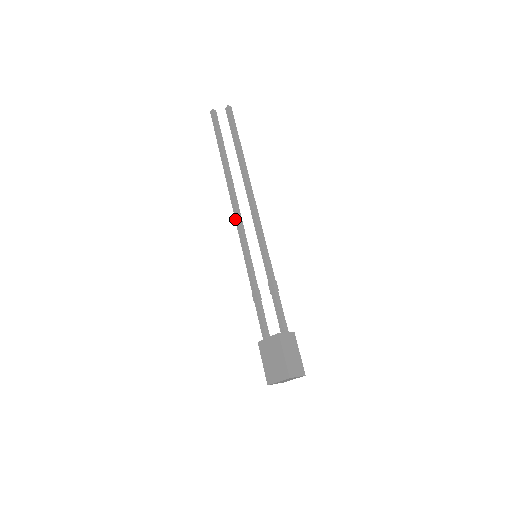
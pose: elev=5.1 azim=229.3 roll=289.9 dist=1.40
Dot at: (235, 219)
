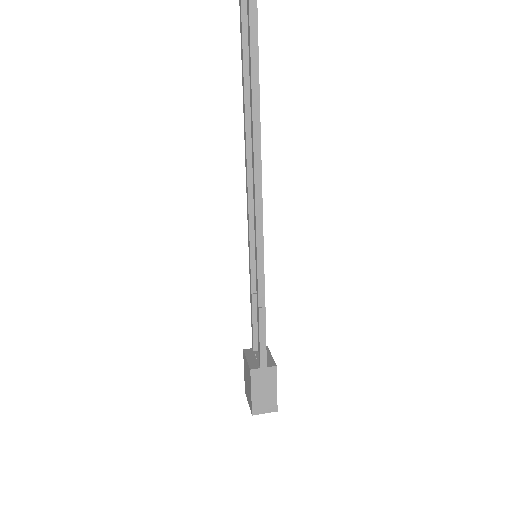
Dot at: (246, 185)
